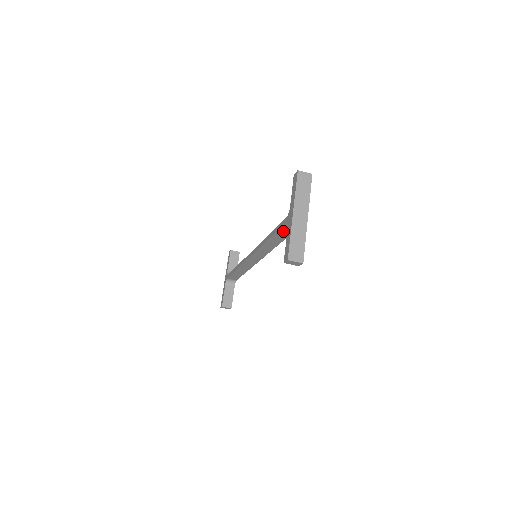
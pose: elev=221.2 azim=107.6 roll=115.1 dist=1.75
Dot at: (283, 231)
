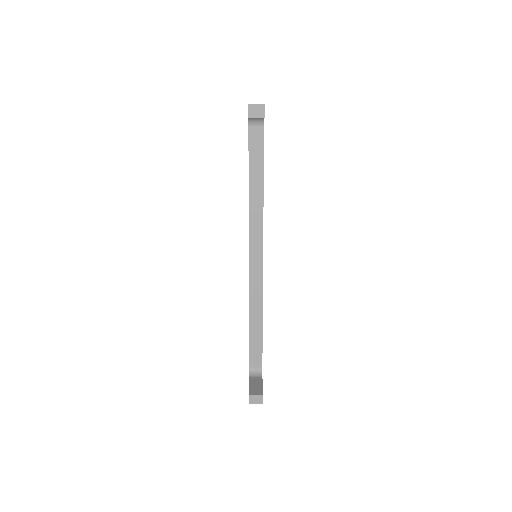
Dot at: (254, 151)
